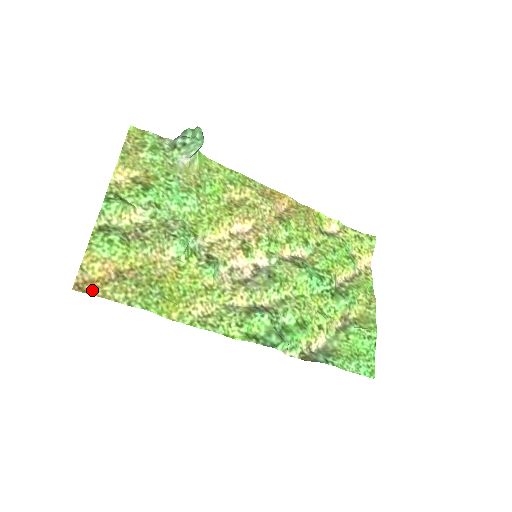
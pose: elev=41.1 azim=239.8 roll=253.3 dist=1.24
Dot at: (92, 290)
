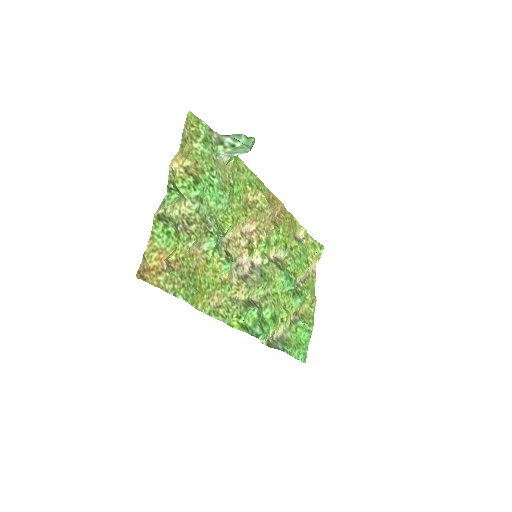
Dot at: (150, 279)
